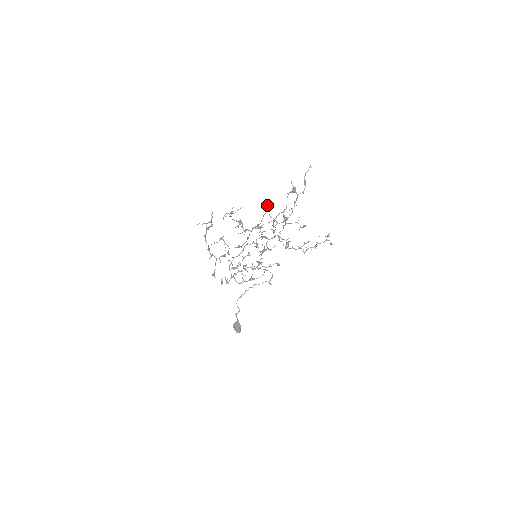
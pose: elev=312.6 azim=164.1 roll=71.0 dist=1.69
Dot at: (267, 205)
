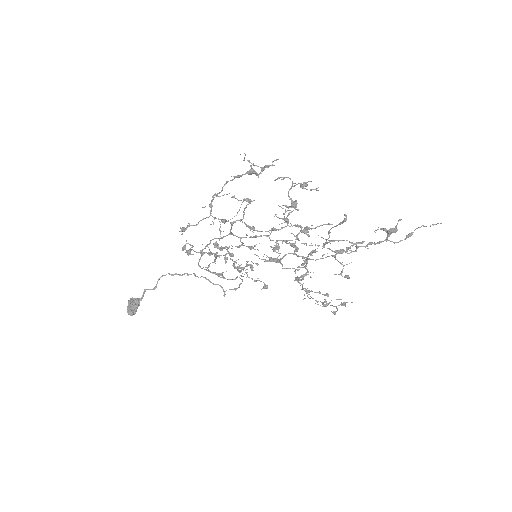
Dot at: (346, 217)
